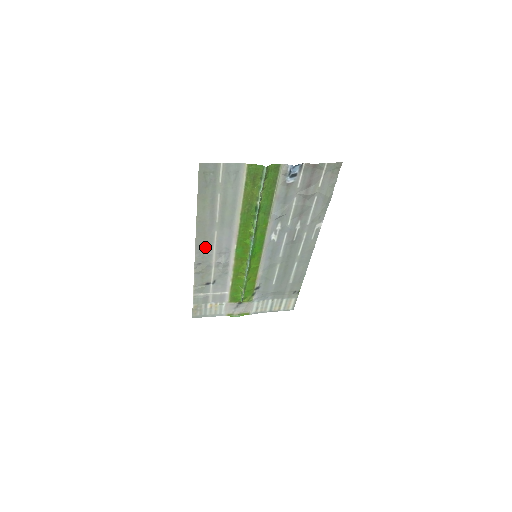
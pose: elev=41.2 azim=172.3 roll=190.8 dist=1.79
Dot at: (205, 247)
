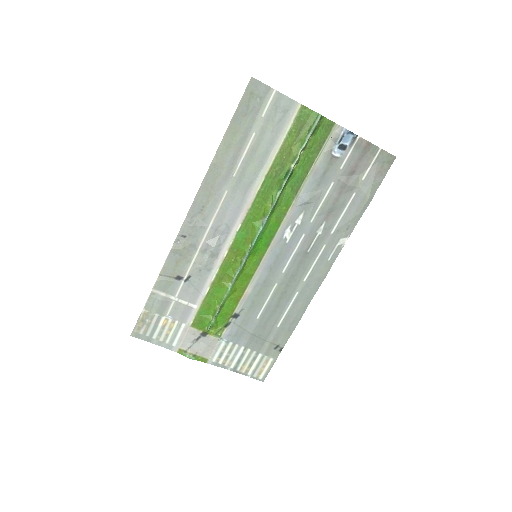
Dot at: (203, 211)
